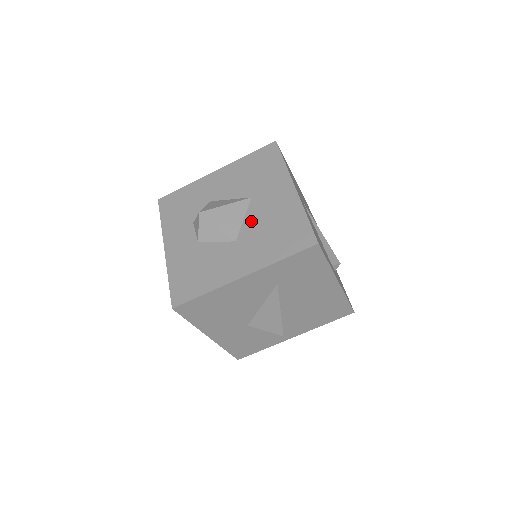
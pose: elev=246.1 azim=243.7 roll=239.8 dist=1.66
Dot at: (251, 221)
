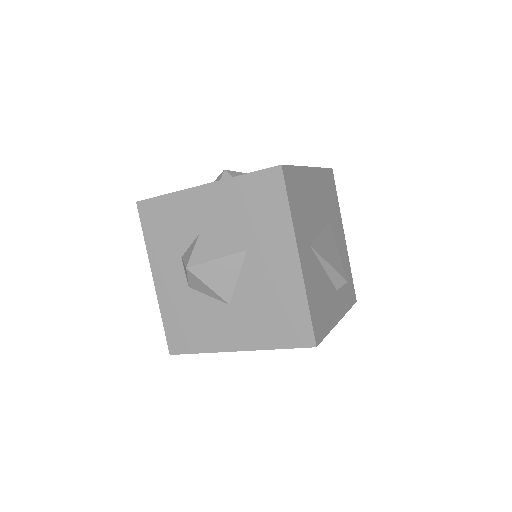
Dot at: (246, 285)
